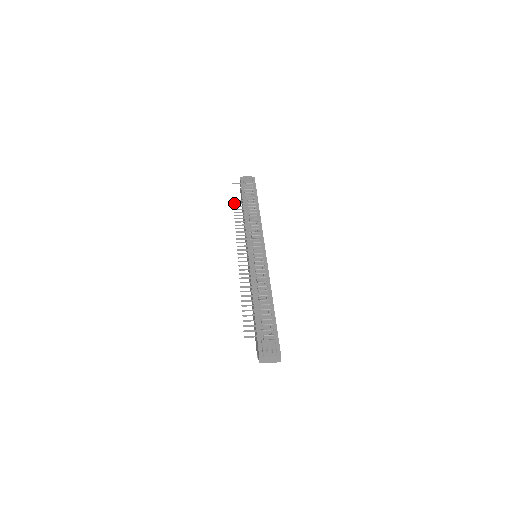
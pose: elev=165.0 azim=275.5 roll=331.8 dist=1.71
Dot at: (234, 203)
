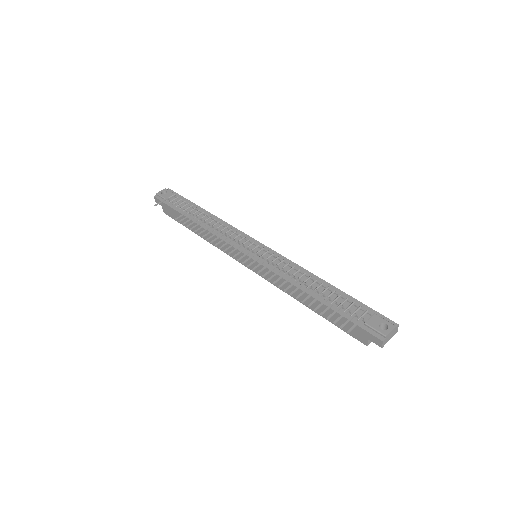
Dot at: (179, 221)
